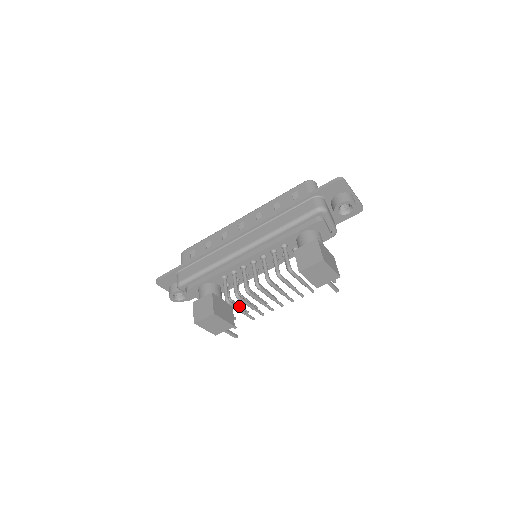
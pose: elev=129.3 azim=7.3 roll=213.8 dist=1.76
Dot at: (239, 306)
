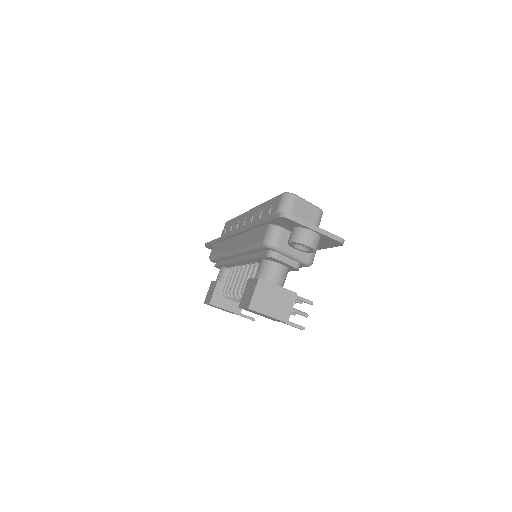
Dot at: occluded
